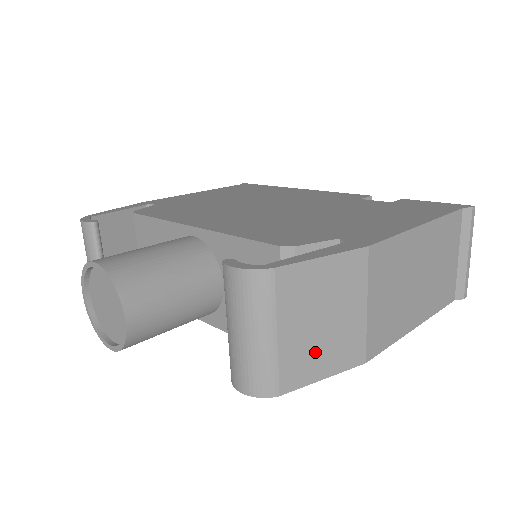
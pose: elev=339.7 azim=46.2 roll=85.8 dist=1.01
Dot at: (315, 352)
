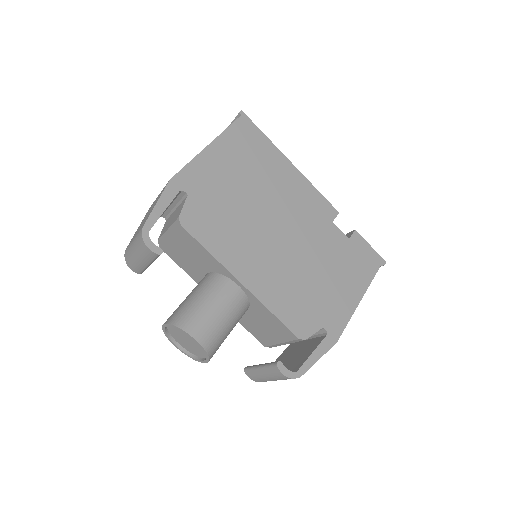
Dot at: occluded
